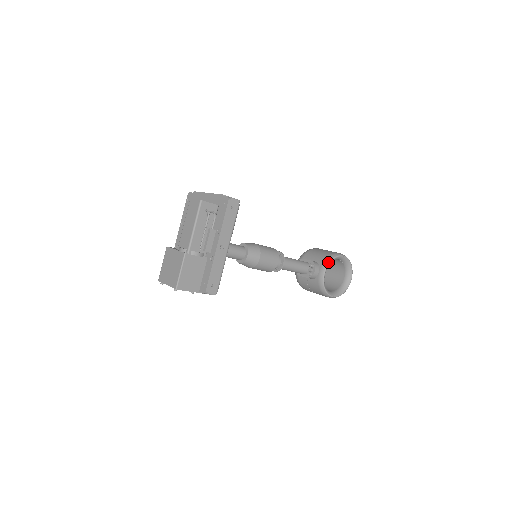
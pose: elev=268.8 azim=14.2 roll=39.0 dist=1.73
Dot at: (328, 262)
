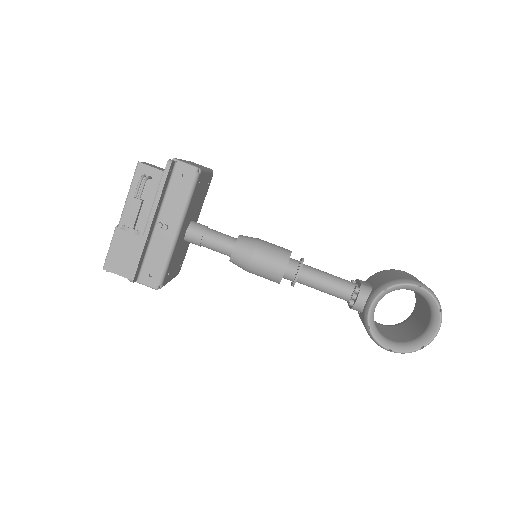
Dot at: (381, 289)
